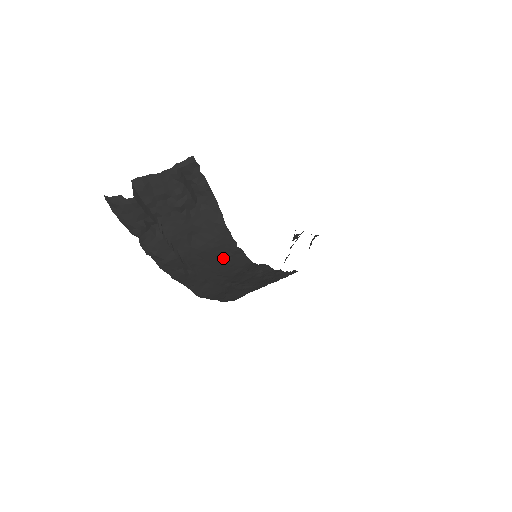
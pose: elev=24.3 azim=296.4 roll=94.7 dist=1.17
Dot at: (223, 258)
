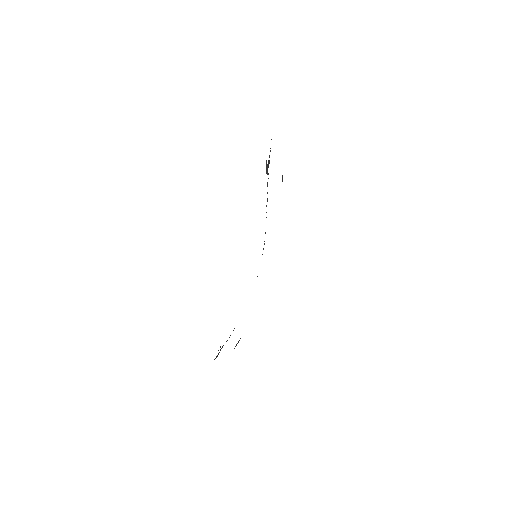
Dot at: occluded
